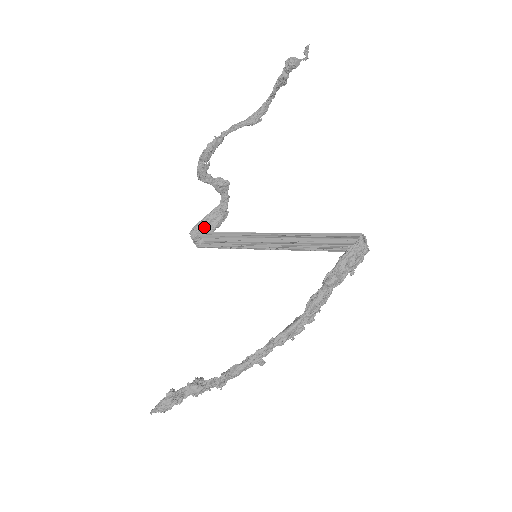
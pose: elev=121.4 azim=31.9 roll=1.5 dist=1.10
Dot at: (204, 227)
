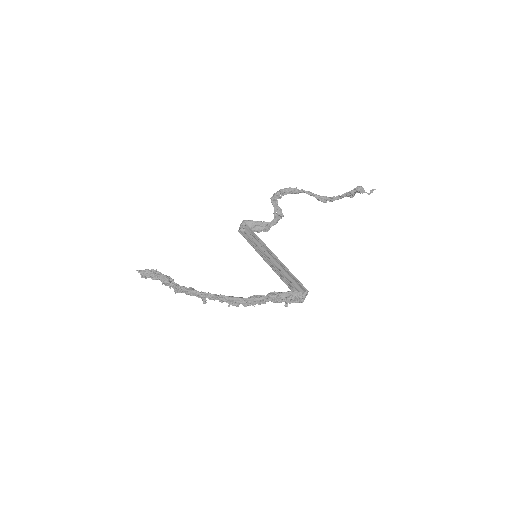
Dot at: (251, 225)
